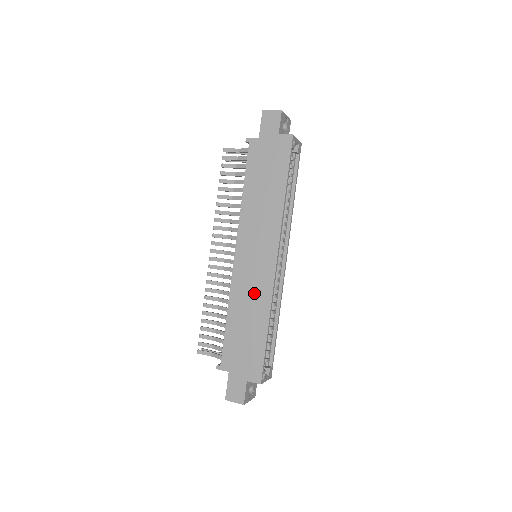
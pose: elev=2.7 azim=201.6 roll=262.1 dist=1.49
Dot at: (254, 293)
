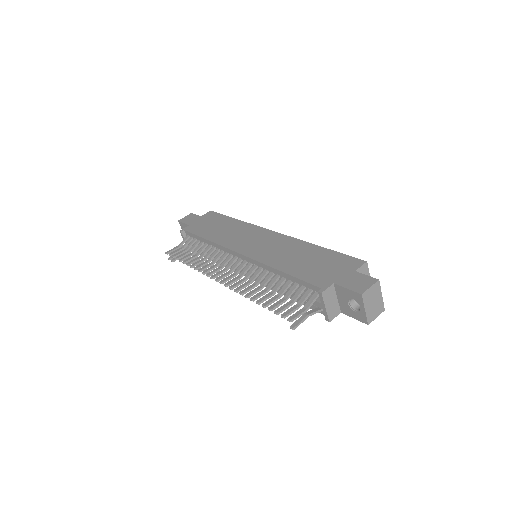
Dot at: (282, 248)
